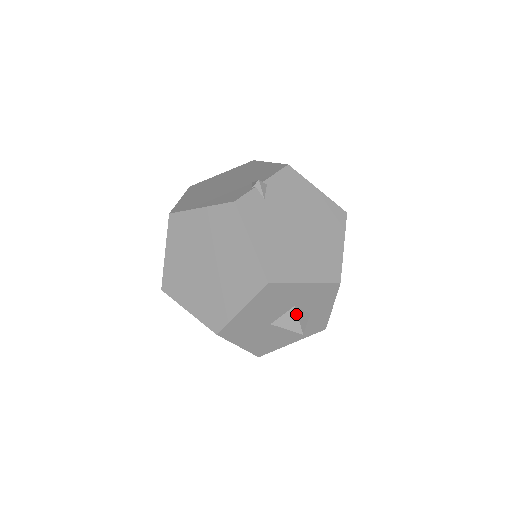
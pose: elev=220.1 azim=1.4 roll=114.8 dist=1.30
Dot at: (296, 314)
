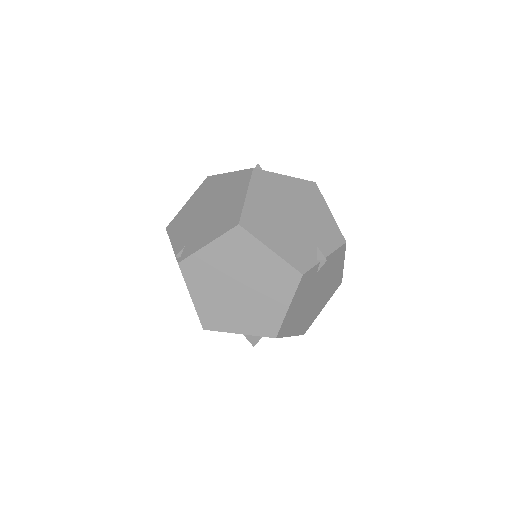
Dot at: occluded
